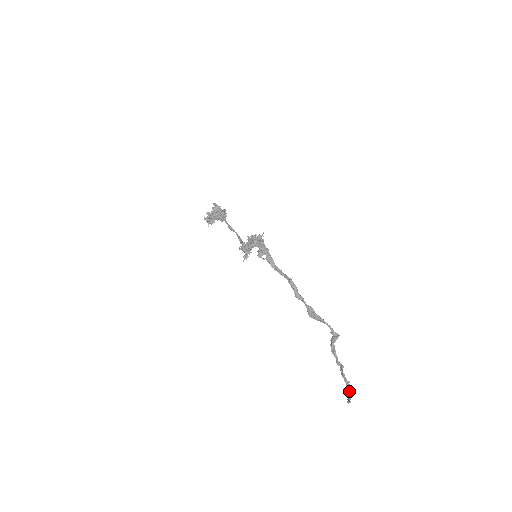
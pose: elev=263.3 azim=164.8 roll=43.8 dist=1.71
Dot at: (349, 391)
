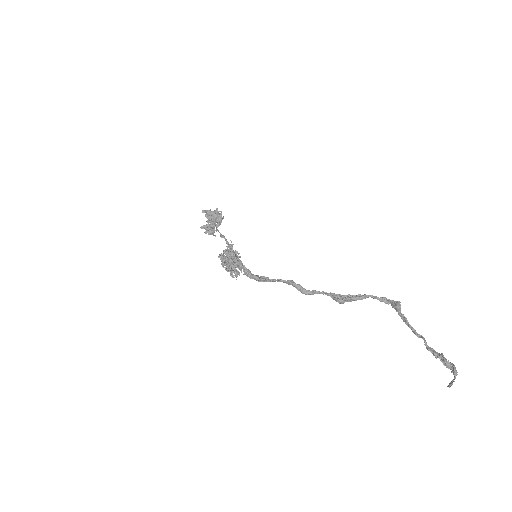
Dot at: (449, 365)
